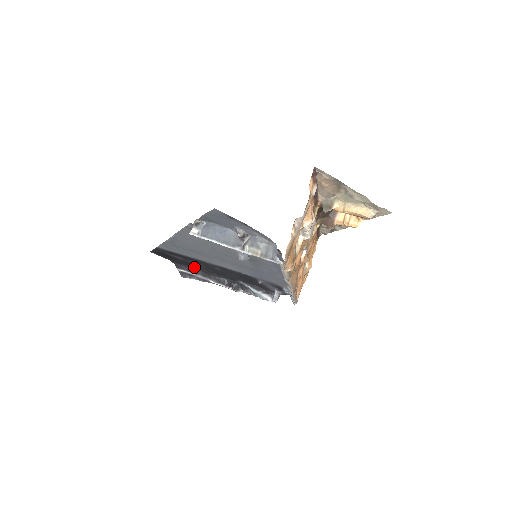
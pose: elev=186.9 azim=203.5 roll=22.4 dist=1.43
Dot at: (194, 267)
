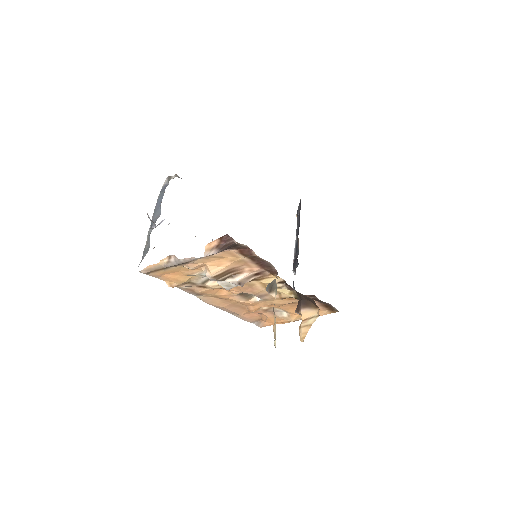
Dot at: occluded
